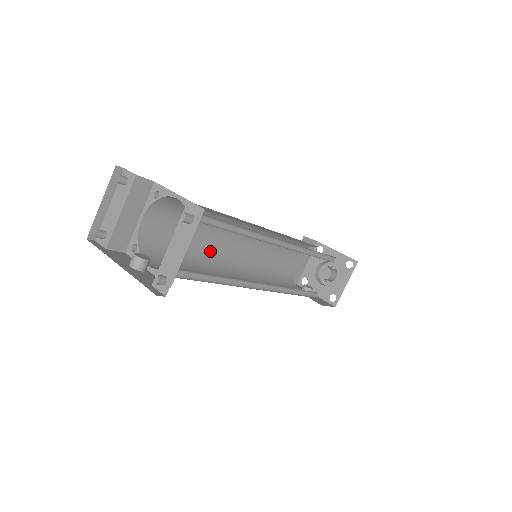
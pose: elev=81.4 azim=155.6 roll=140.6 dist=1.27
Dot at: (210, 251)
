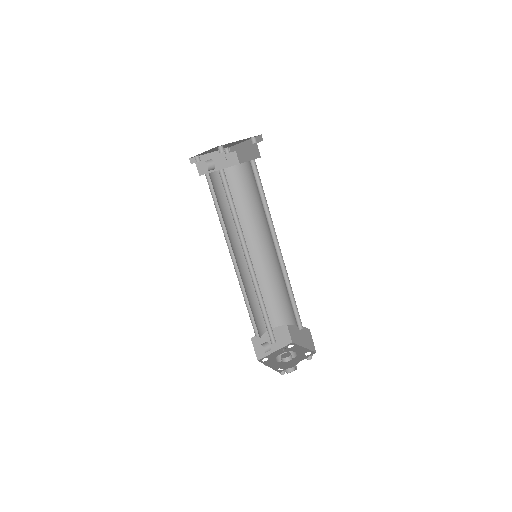
Dot at: (233, 233)
